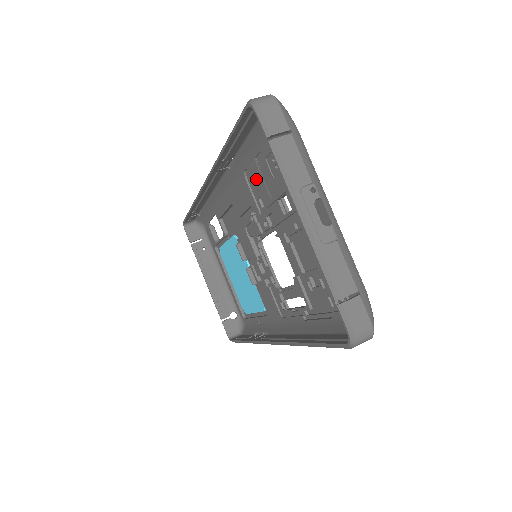
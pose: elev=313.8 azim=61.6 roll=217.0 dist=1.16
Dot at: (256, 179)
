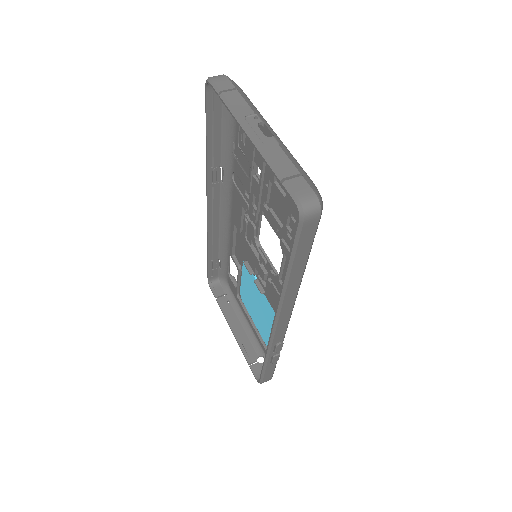
Dot at: (238, 173)
